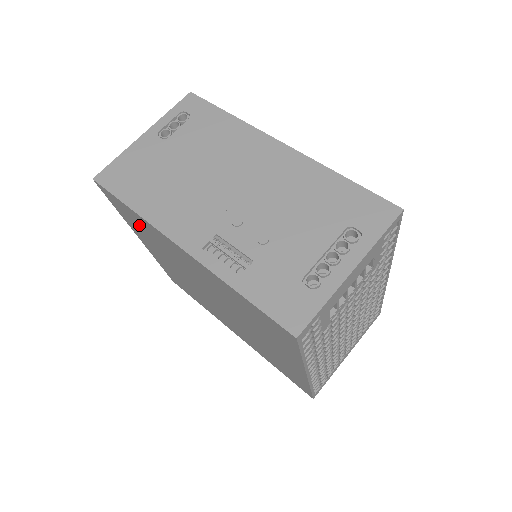
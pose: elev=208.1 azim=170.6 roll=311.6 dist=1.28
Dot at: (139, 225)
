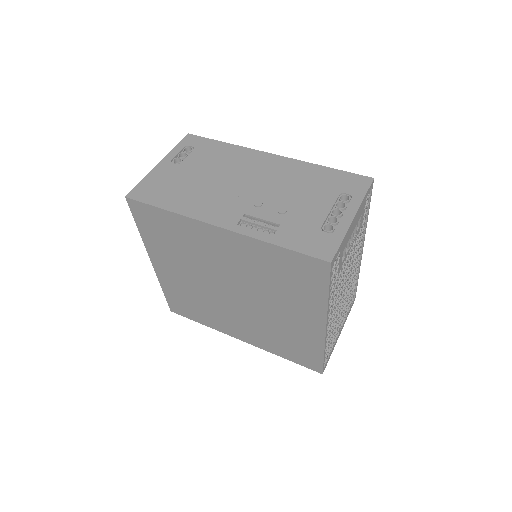
Dot at: (166, 232)
